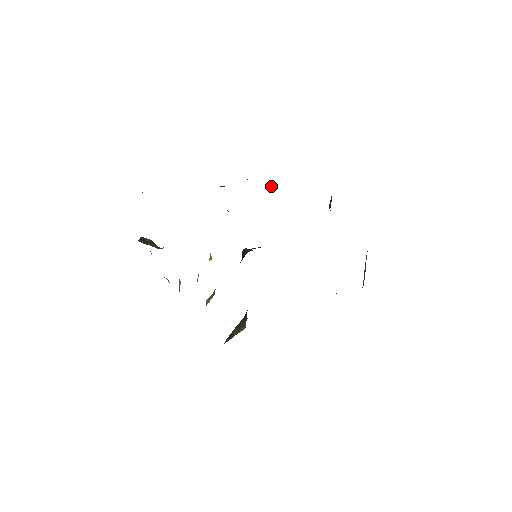
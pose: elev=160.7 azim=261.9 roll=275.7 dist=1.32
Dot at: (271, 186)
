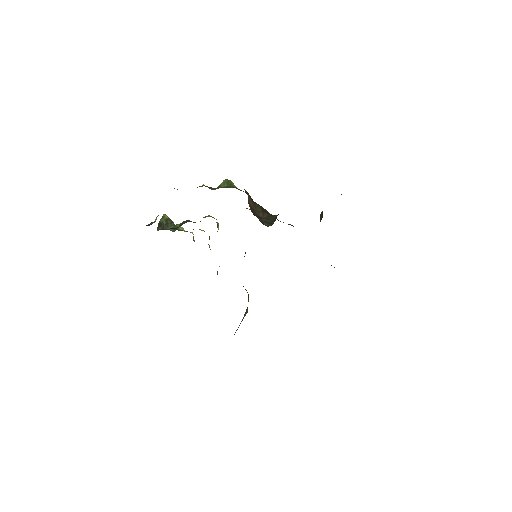
Dot at: (269, 223)
